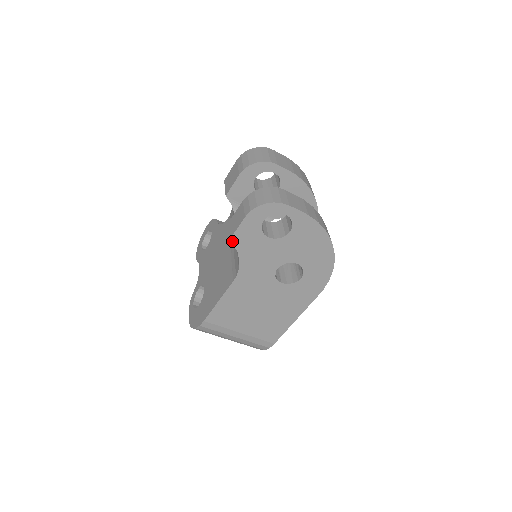
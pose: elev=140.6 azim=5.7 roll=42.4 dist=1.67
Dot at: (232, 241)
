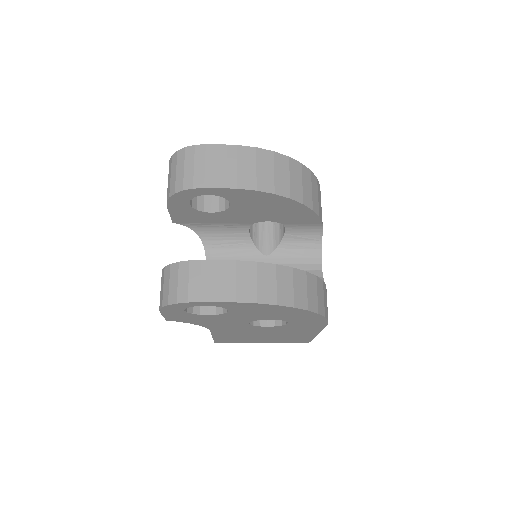
Dot at: (171, 320)
